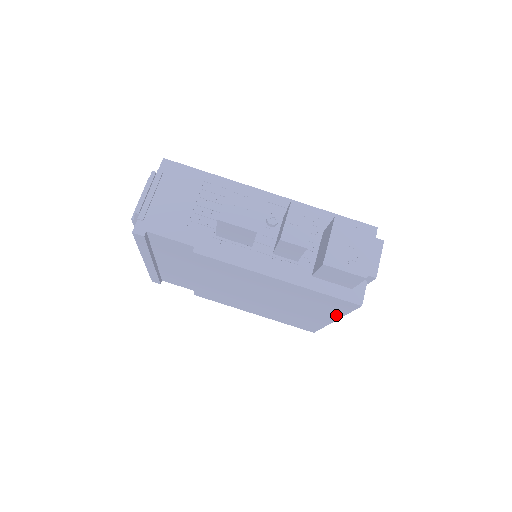
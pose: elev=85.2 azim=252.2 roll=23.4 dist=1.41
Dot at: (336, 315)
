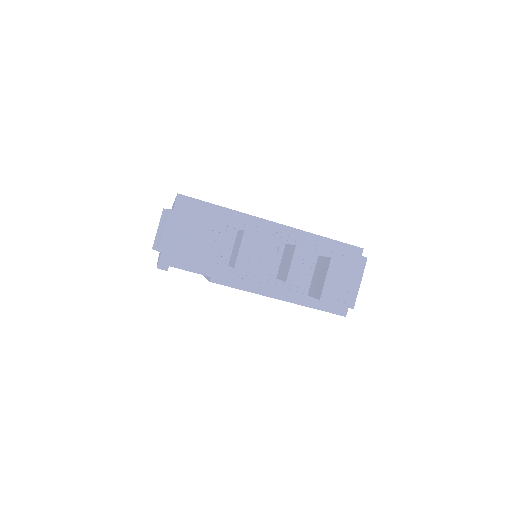
Dot at: occluded
